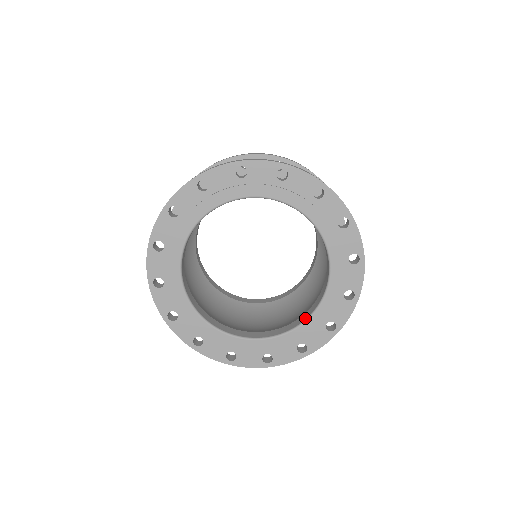
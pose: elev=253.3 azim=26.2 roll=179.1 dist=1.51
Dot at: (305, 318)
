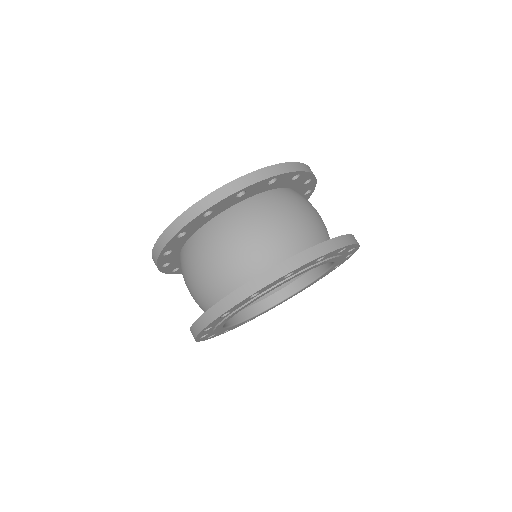
Dot at: (285, 297)
